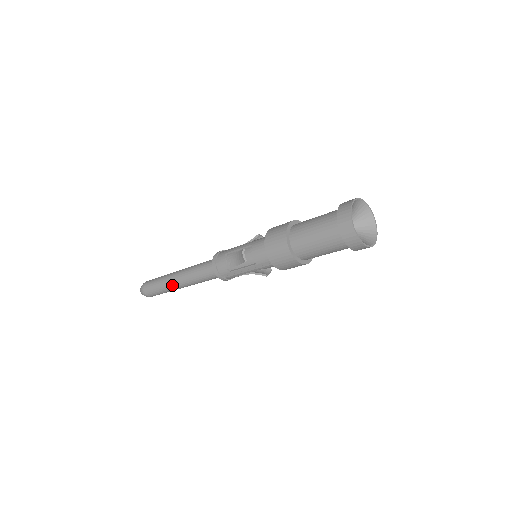
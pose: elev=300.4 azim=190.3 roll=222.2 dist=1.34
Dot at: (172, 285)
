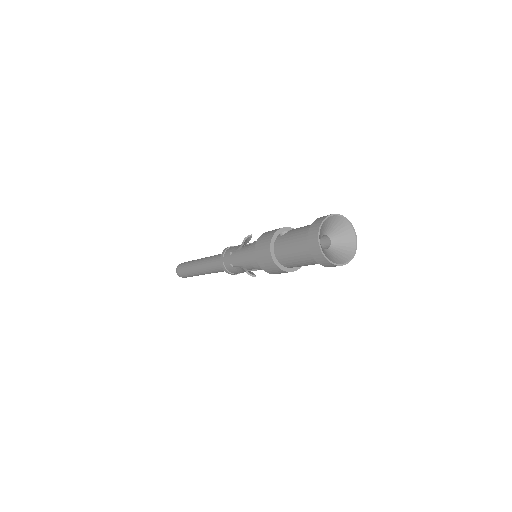
Dot at: occluded
